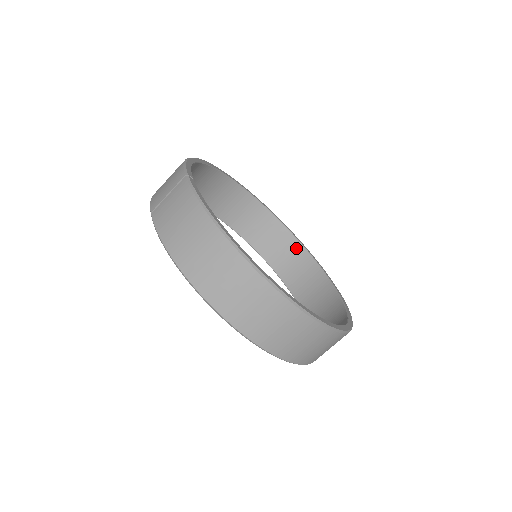
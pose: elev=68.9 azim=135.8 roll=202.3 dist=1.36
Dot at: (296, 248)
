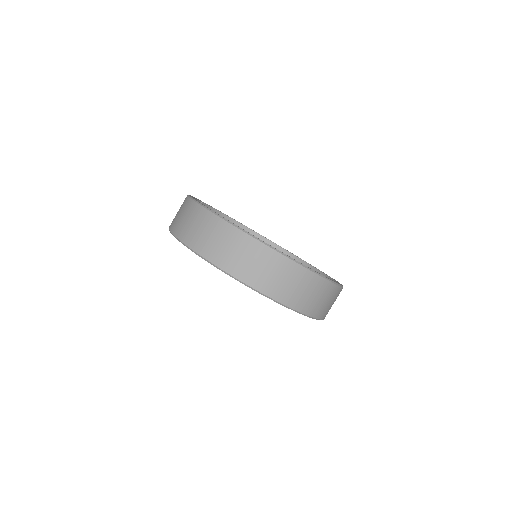
Dot at: occluded
